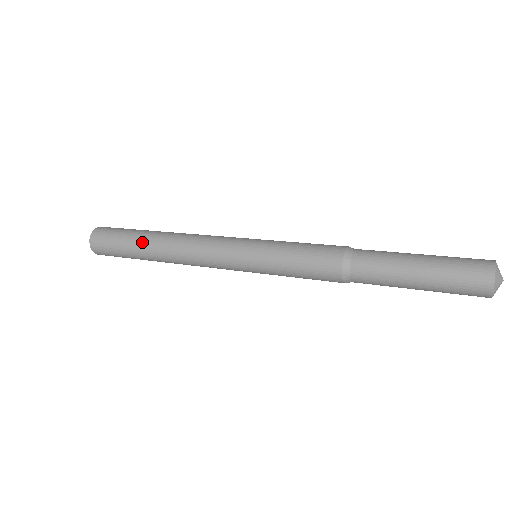
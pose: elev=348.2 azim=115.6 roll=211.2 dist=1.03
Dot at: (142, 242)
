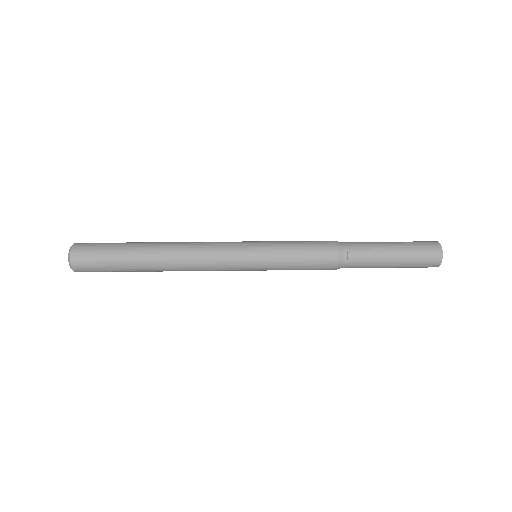
Dot at: (141, 271)
